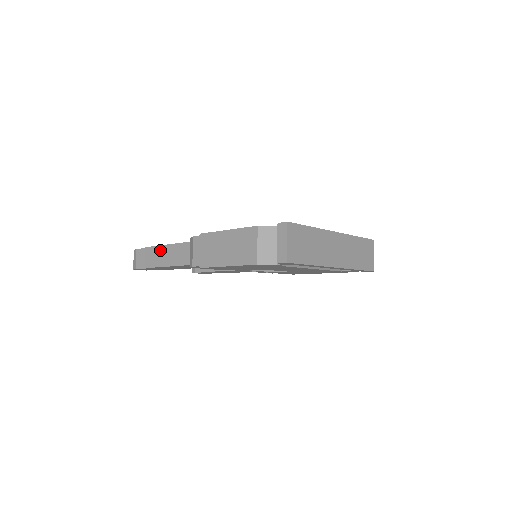
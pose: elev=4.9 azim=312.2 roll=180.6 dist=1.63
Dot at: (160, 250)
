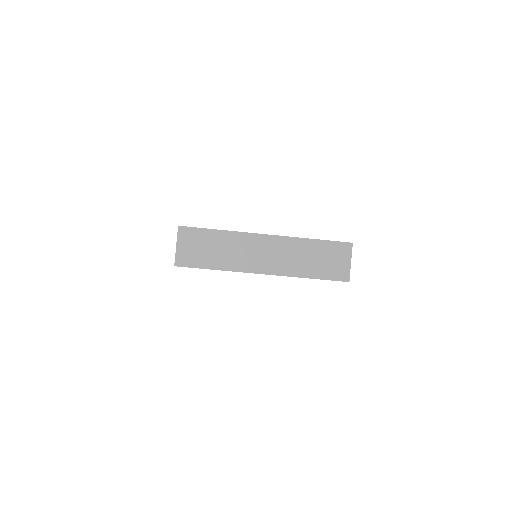
Dot at: occluded
